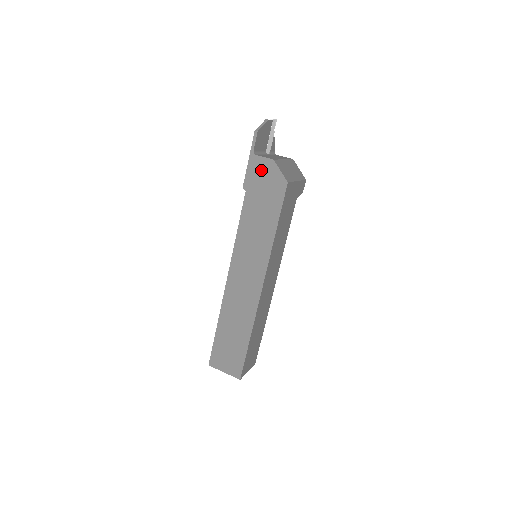
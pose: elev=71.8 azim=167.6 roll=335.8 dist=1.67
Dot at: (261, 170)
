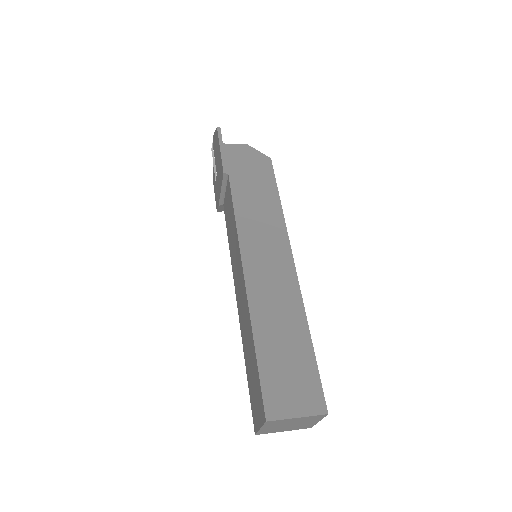
Dot at: (238, 154)
